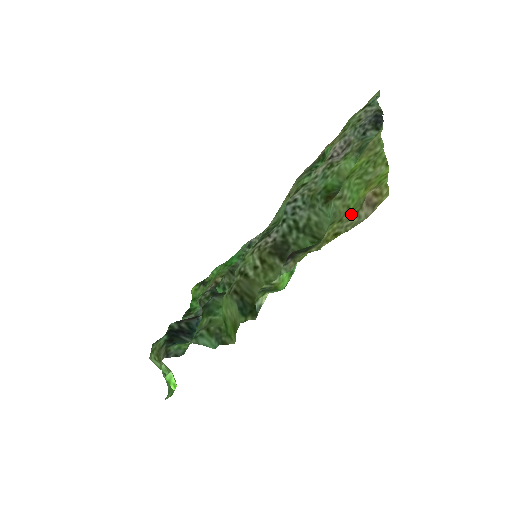
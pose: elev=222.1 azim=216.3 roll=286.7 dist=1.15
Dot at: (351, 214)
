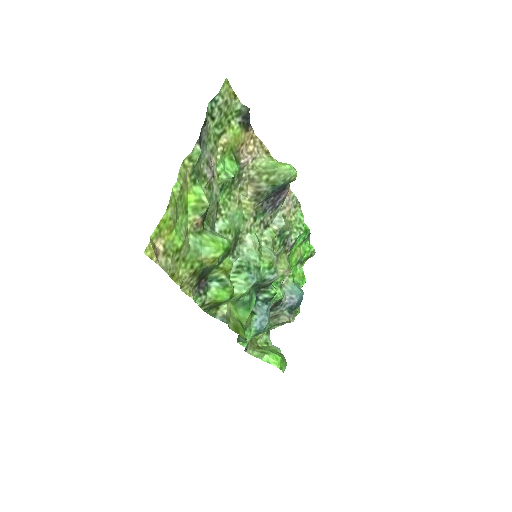
Dot at: (172, 256)
